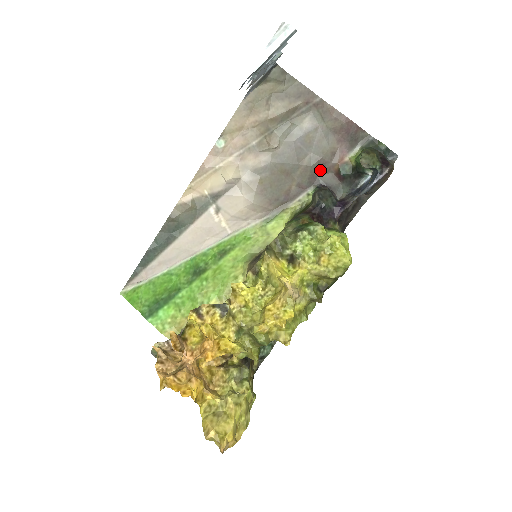
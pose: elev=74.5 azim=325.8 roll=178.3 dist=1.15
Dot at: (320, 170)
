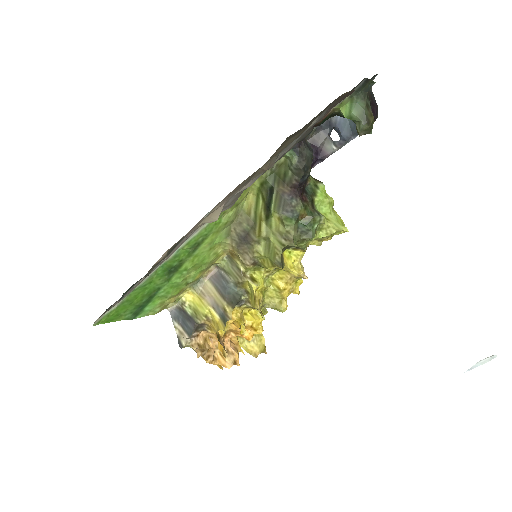
Dot at: occluded
